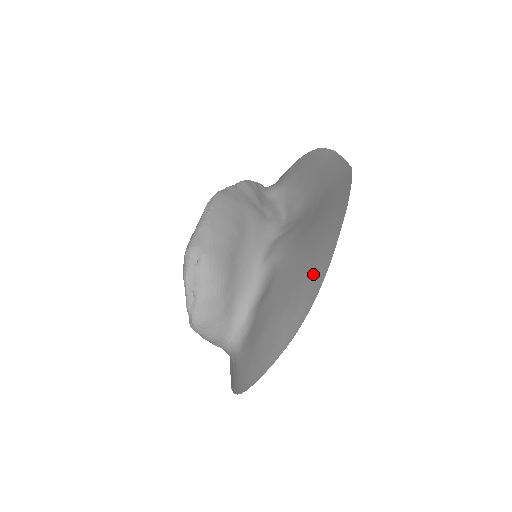
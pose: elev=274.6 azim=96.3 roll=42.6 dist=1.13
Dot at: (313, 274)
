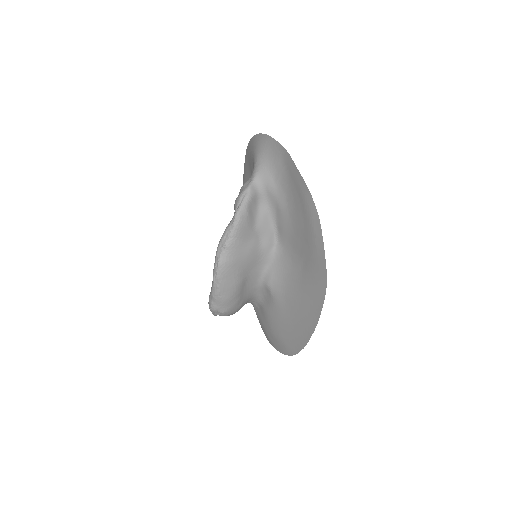
Dot at: (294, 340)
